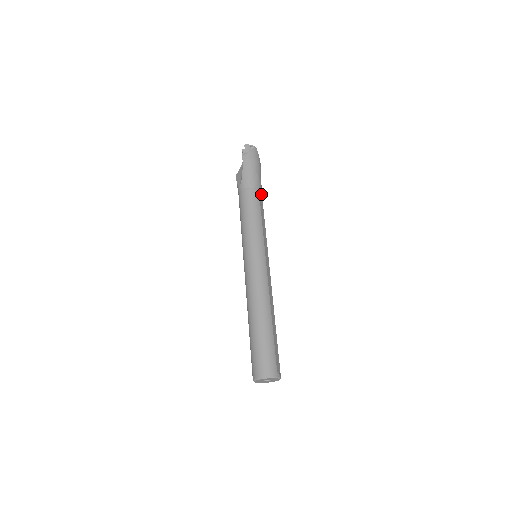
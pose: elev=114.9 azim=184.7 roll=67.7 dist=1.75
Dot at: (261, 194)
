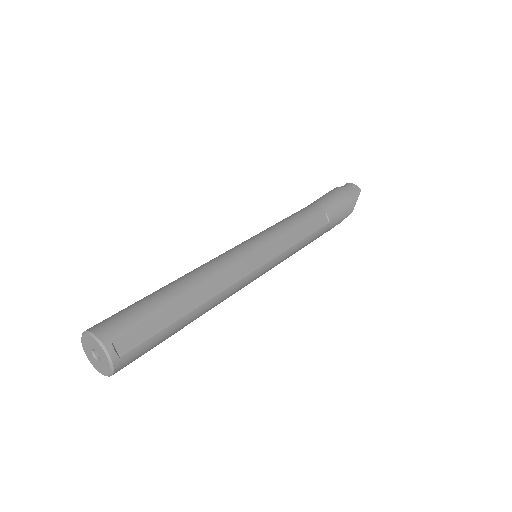
Dot at: (327, 221)
